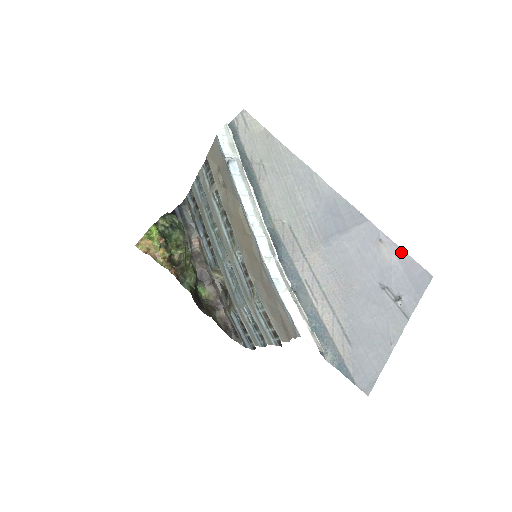
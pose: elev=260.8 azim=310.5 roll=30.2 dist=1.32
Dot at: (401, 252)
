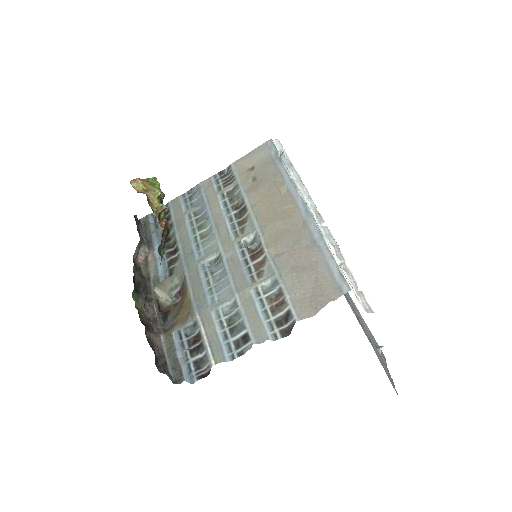
Dot at: occluded
